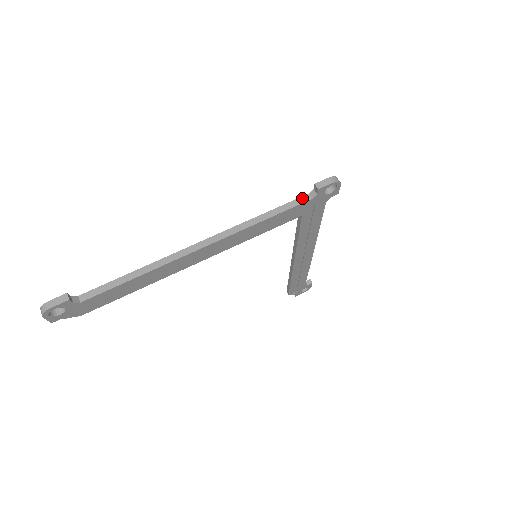
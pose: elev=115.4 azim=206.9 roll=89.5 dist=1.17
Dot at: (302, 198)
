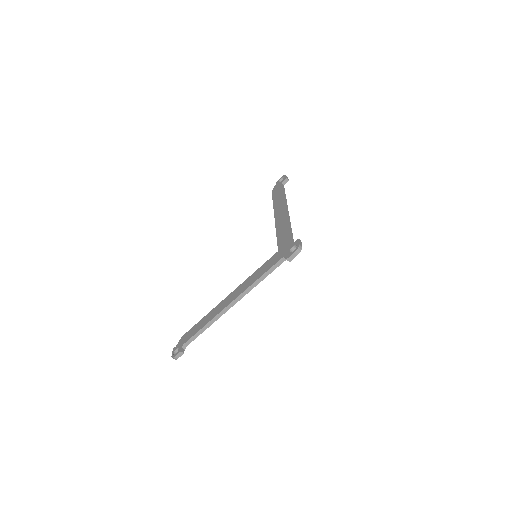
Dot at: (280, 261)
